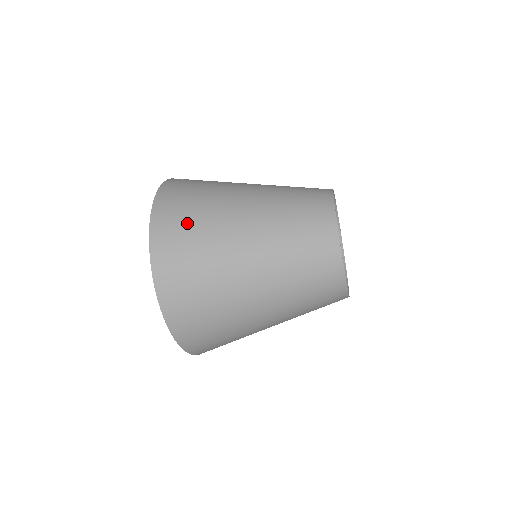
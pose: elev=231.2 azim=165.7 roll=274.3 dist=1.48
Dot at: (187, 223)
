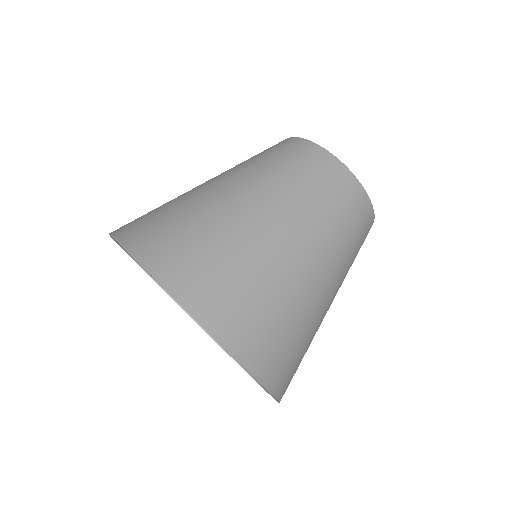
Dot at: (170, 226)
